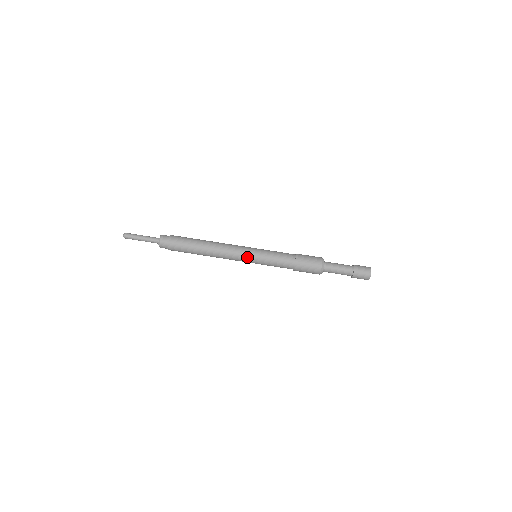
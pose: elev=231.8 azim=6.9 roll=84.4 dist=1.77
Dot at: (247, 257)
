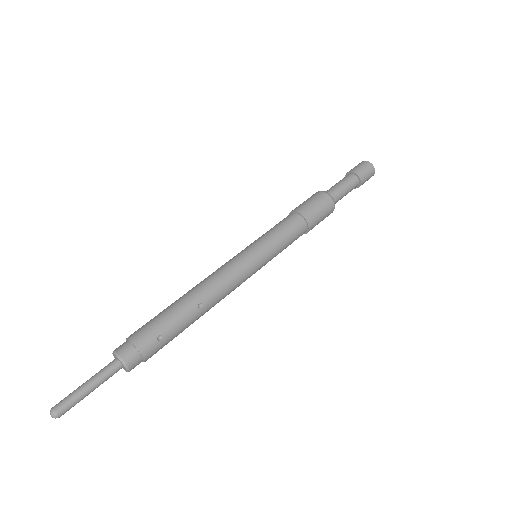
Dot at: occluded
